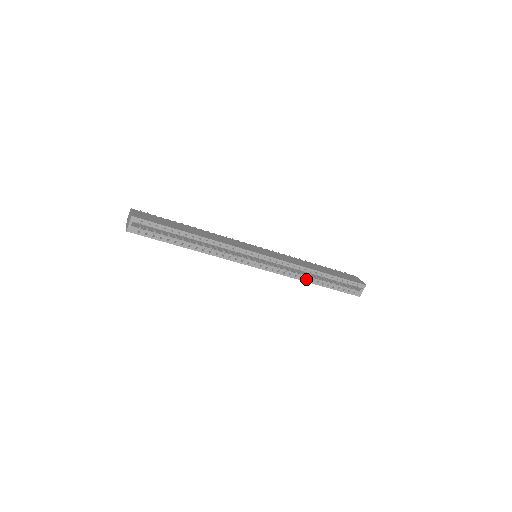
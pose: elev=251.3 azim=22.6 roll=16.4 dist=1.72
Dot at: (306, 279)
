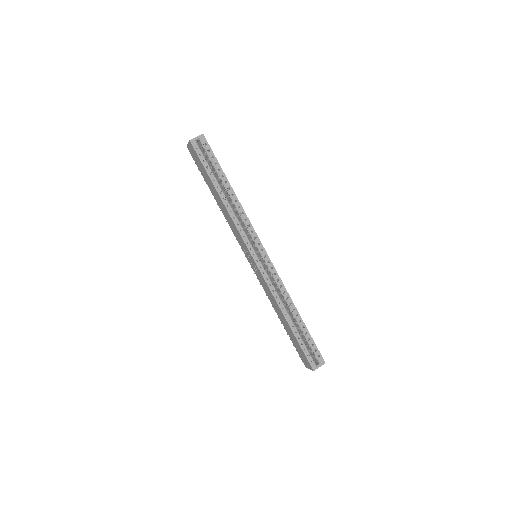
Dot at: (282, 309)
